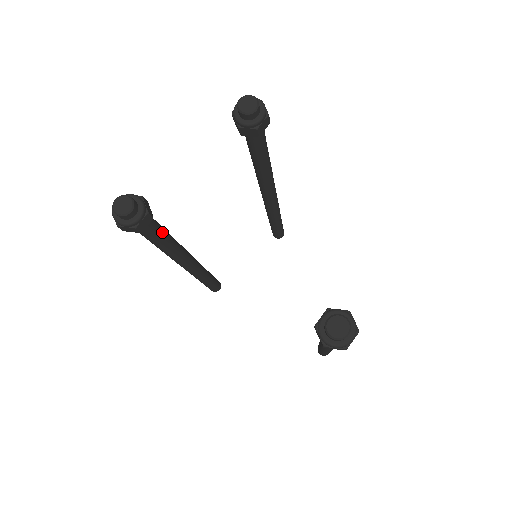
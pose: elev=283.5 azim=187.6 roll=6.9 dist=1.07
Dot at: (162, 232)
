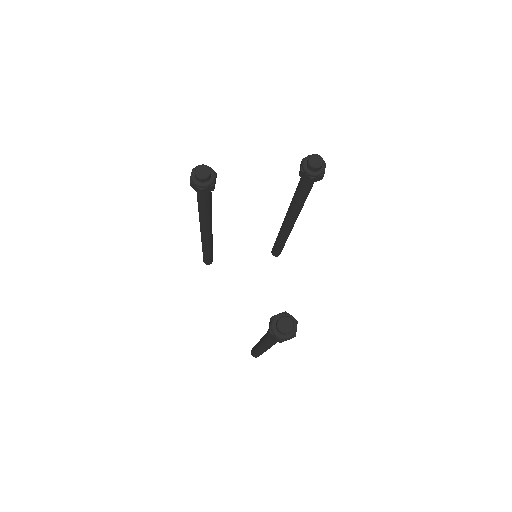
Dot at: (210, 201)
